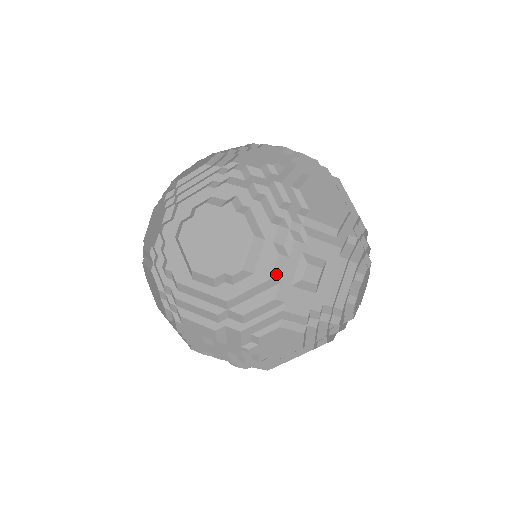
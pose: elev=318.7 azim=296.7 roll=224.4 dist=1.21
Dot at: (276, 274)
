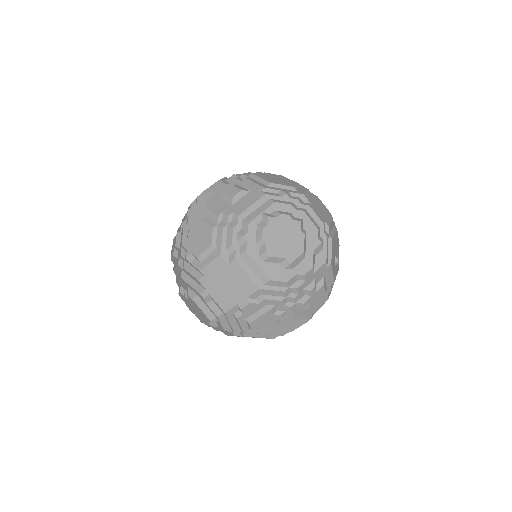
Dot at: (214, 190)
